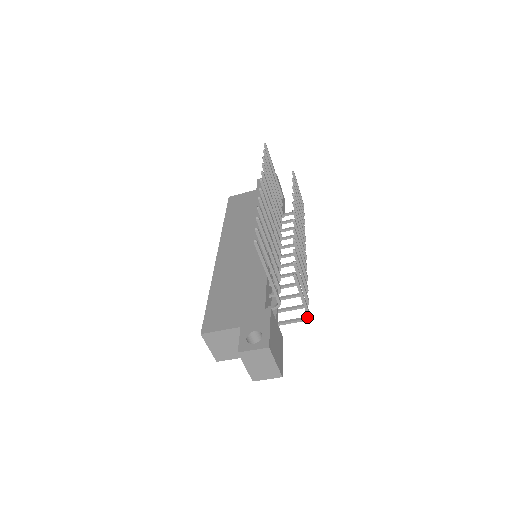
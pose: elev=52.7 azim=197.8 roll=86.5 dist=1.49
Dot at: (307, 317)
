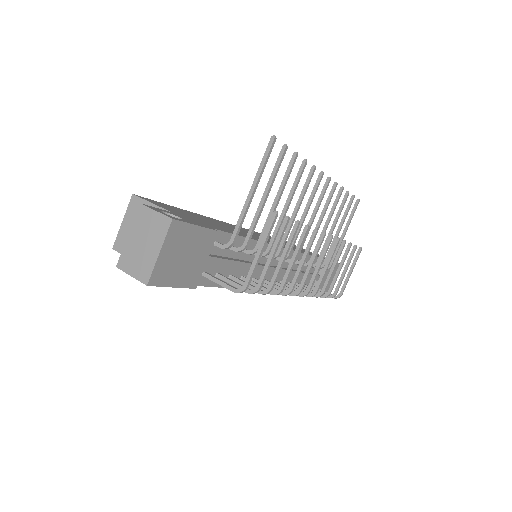
Dot at: (241, 289)
